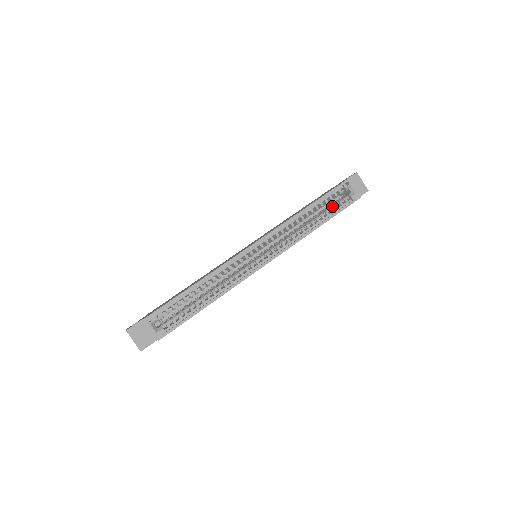
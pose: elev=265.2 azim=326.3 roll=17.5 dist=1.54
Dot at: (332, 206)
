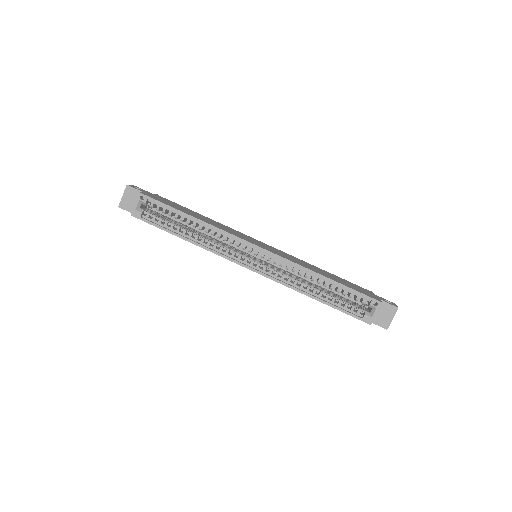
Dot at: (345, 301)
